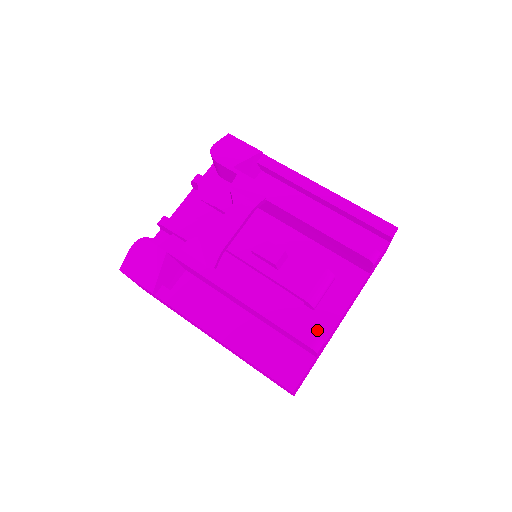
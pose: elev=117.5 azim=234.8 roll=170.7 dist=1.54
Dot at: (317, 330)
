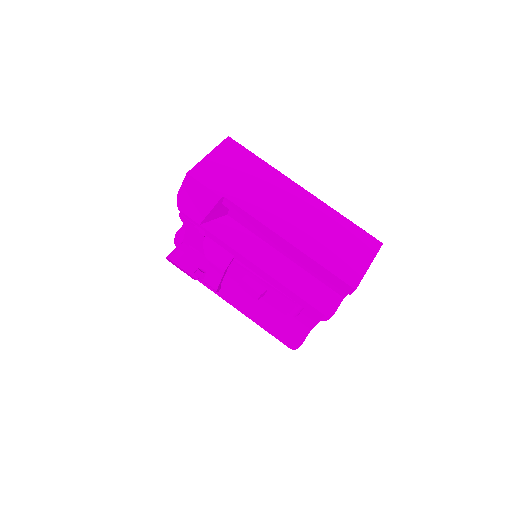
Dot at: (305, 321)
